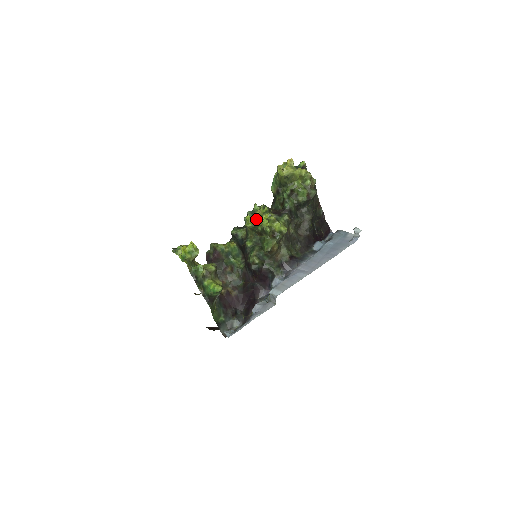
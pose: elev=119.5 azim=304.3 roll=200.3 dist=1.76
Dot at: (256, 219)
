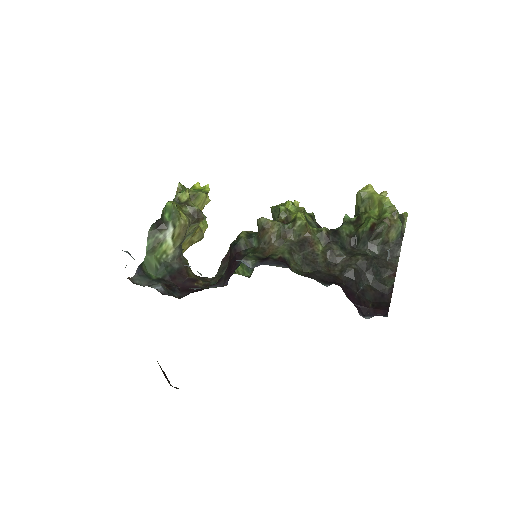
Dot at: occluded
